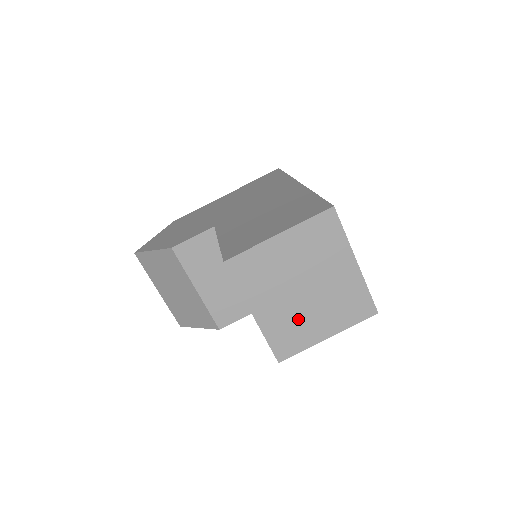
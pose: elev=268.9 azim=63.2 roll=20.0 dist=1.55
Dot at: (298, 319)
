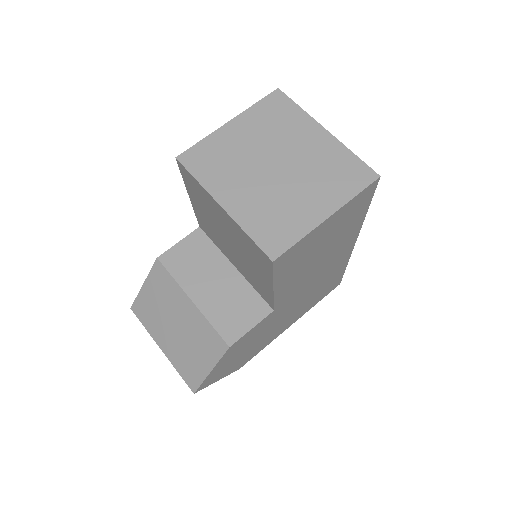
Dot at: (279, 201)
